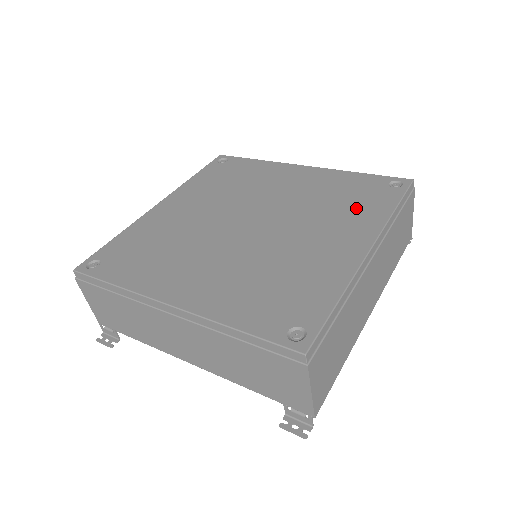
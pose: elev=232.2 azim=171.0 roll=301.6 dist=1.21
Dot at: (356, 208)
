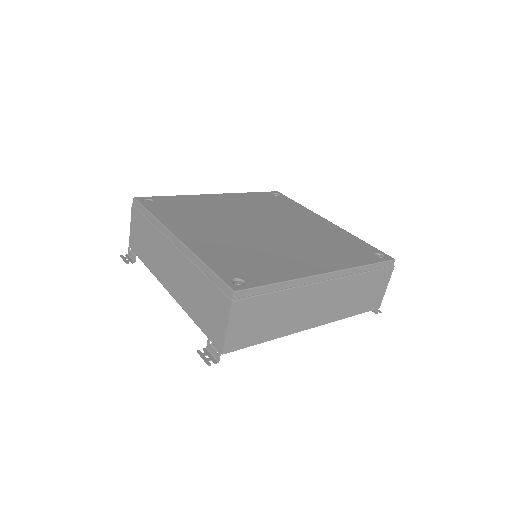
Dot at: (339, 253)
